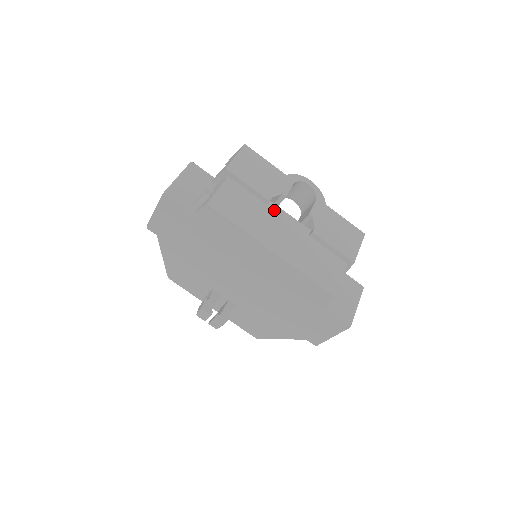
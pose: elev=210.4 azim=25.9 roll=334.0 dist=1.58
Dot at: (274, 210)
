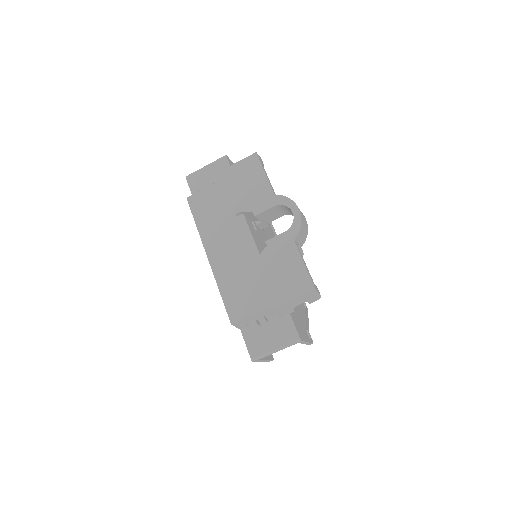
Dot at: (240, 224)
